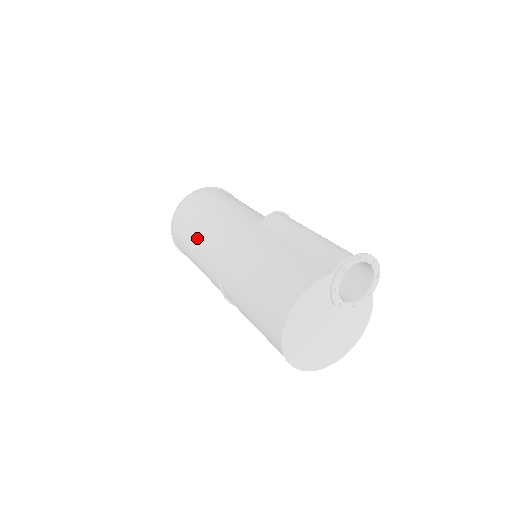
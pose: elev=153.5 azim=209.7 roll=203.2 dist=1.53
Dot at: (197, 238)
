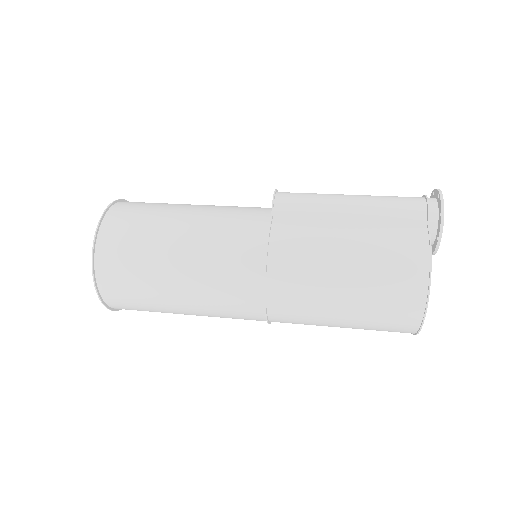
Dot at: (182, 276)
